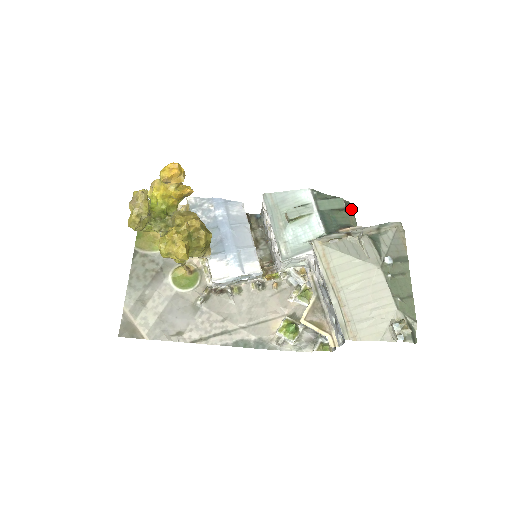
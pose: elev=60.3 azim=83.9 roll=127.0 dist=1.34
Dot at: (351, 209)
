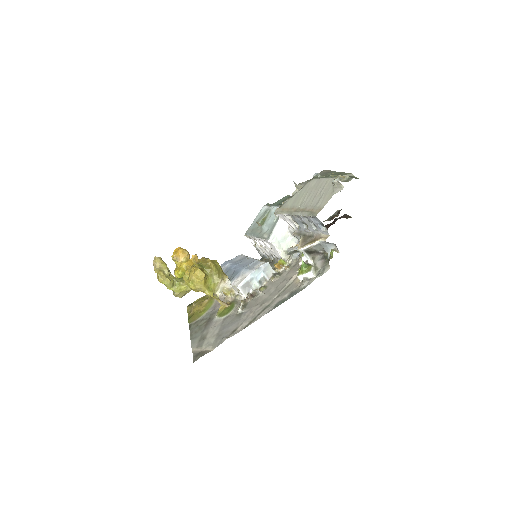
Dot at: occluded
